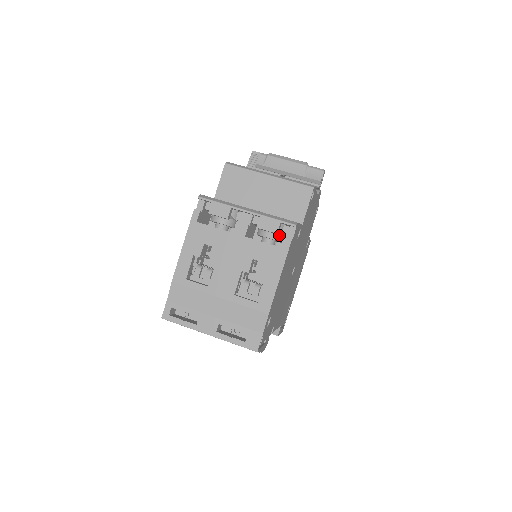
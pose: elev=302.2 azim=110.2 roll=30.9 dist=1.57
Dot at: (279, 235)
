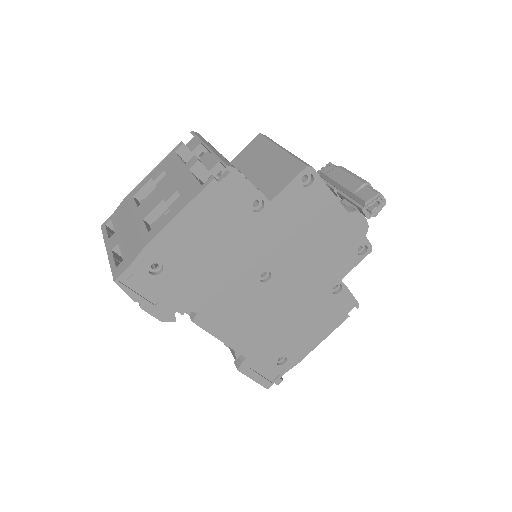
Dot at: occluded
